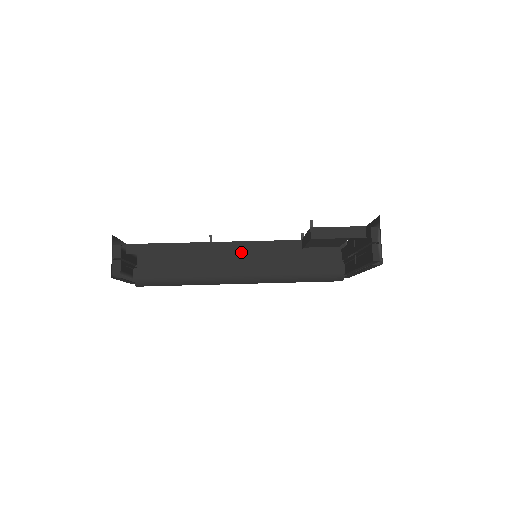
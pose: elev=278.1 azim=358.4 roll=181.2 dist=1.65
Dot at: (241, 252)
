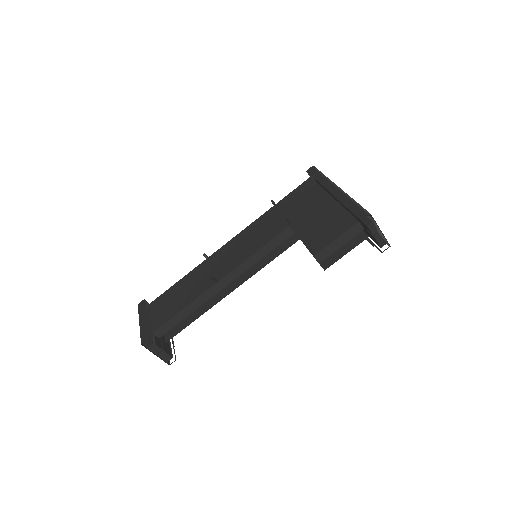
Dot at: occluded
